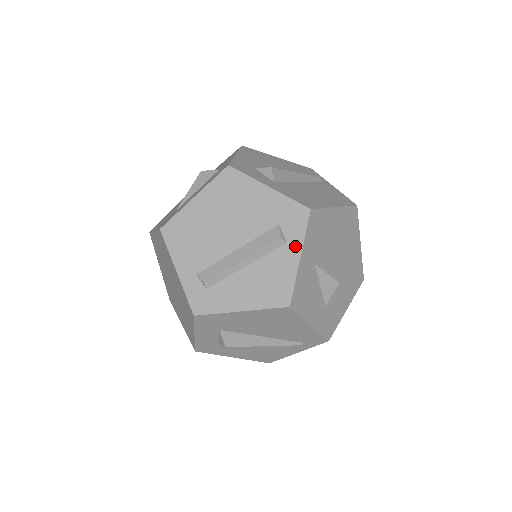
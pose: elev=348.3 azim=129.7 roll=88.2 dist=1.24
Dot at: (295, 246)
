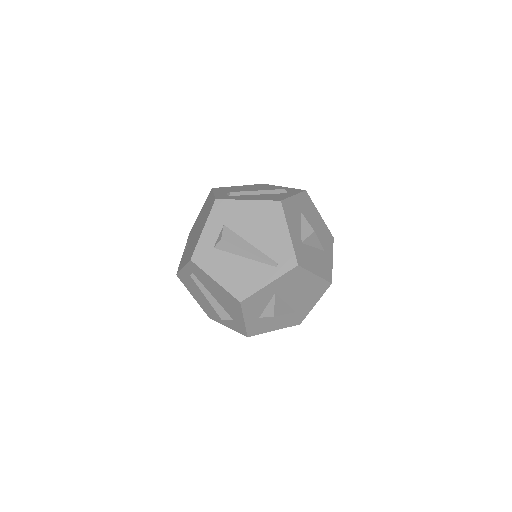
Dot at: (292, 194)
